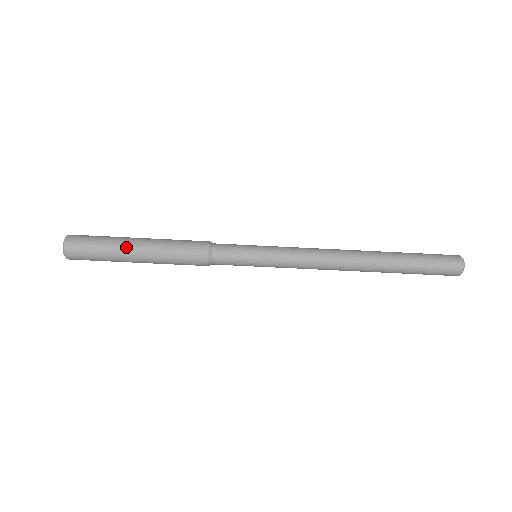
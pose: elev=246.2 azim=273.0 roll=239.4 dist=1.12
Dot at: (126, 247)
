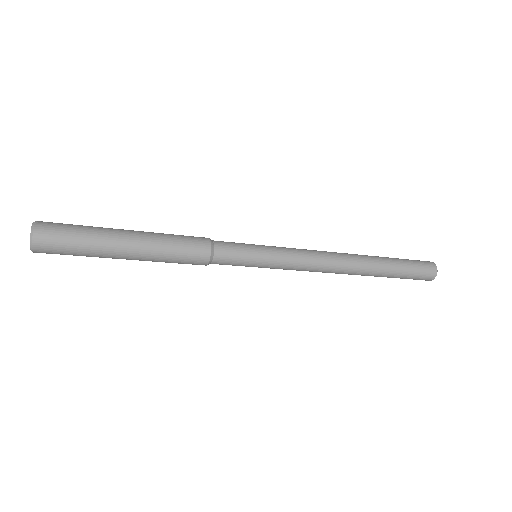
Dot at: (114, 251)
